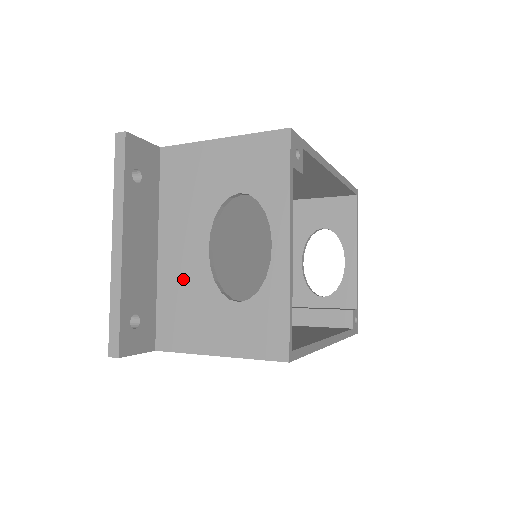
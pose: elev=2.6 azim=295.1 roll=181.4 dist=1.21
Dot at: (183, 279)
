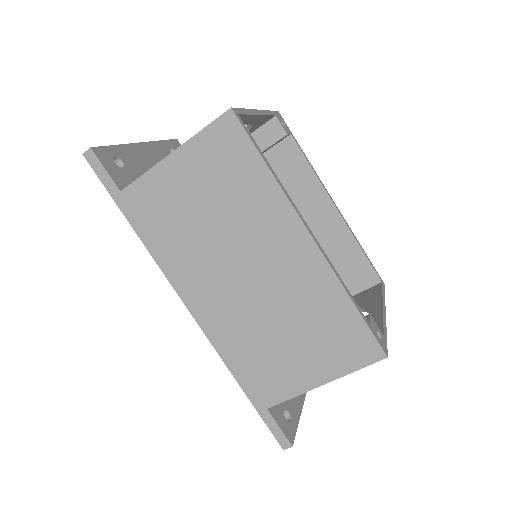
Dot at: occluded
